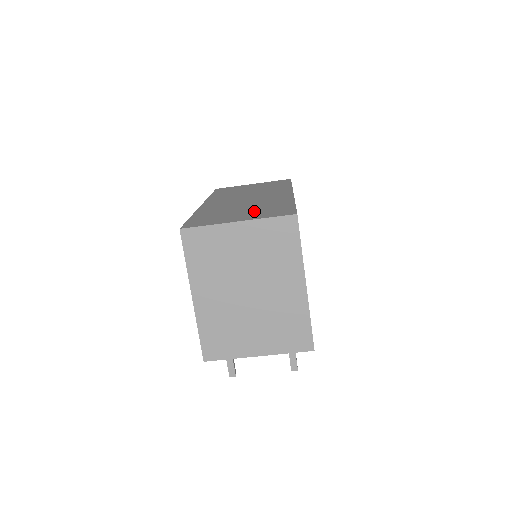
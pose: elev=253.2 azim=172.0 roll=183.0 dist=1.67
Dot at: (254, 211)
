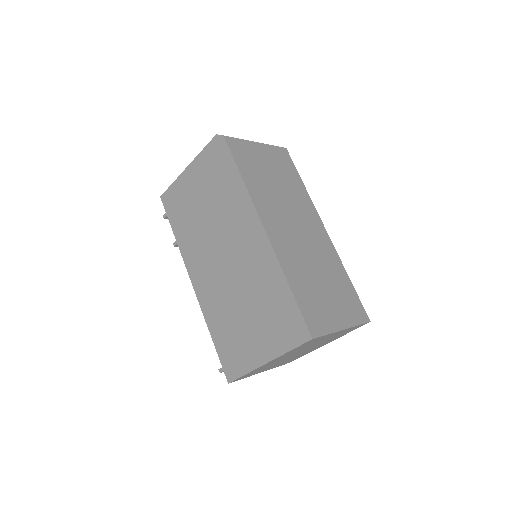
Dot at: (336, 296)
